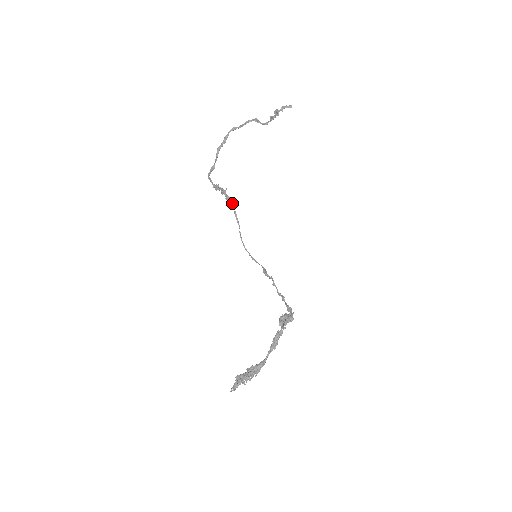
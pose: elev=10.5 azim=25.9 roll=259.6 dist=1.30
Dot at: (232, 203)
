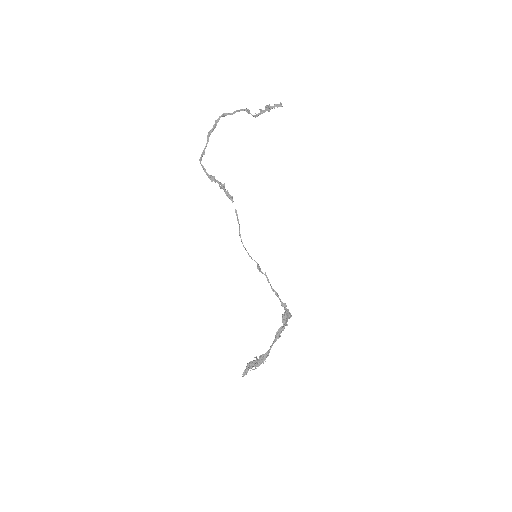
Dot at: (233, 201)
